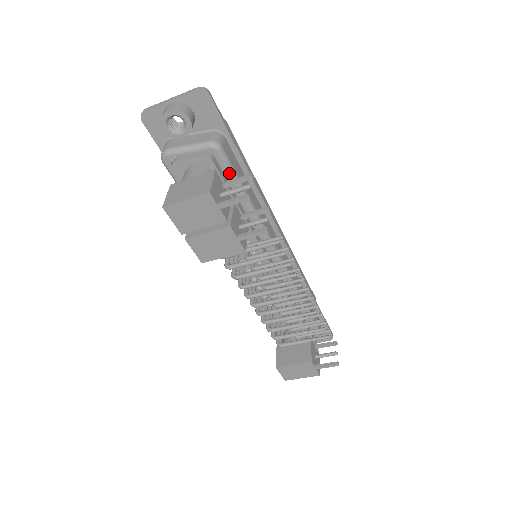
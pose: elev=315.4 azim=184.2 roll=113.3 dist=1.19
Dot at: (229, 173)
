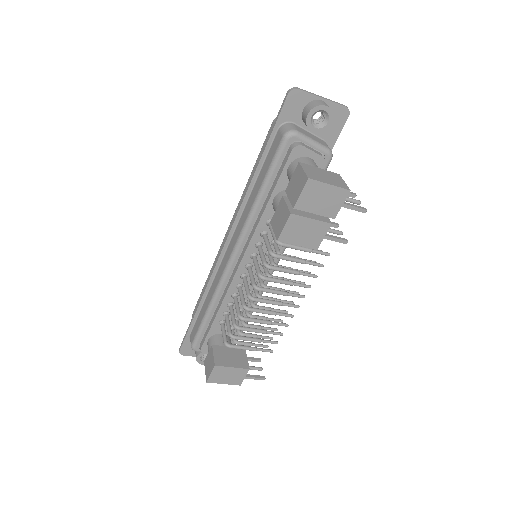
Dot at: occluded
